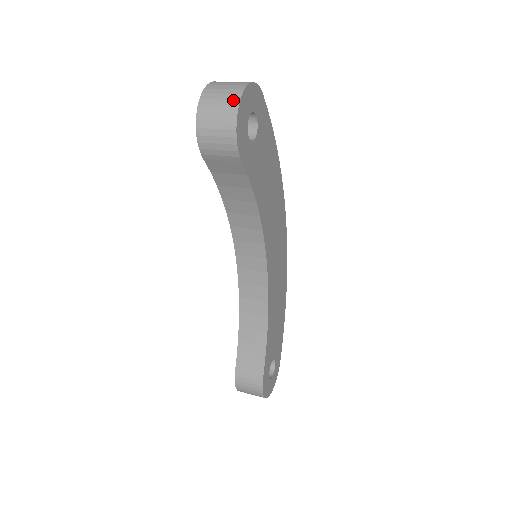
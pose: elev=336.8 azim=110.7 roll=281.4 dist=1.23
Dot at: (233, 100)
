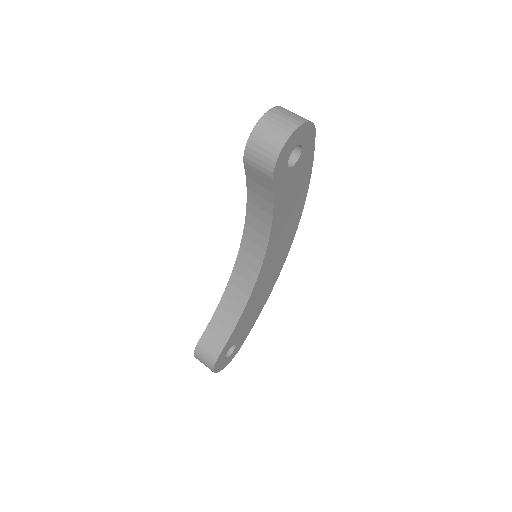
Dot at: (286, 131)
